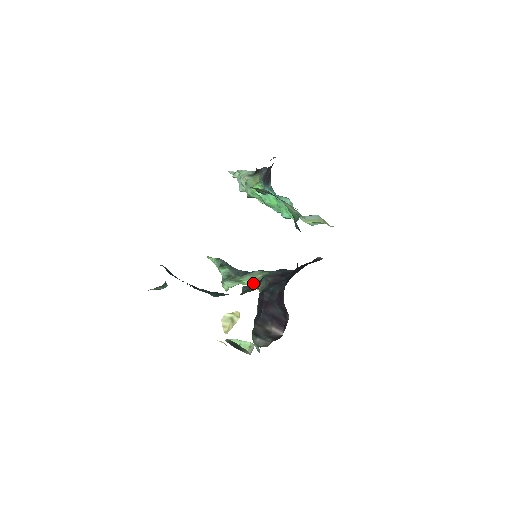
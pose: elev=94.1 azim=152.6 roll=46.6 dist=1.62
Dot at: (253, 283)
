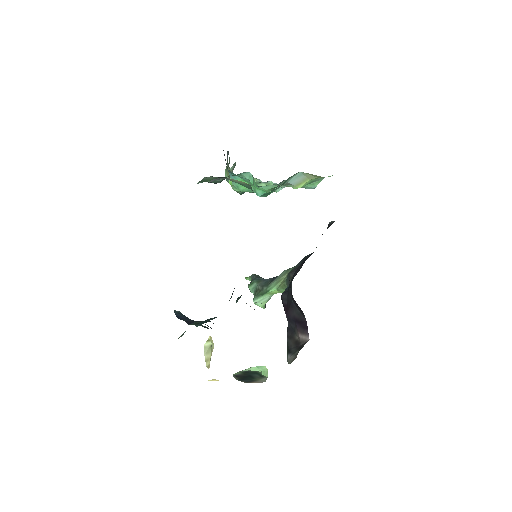
Dot at: (280, 288)
